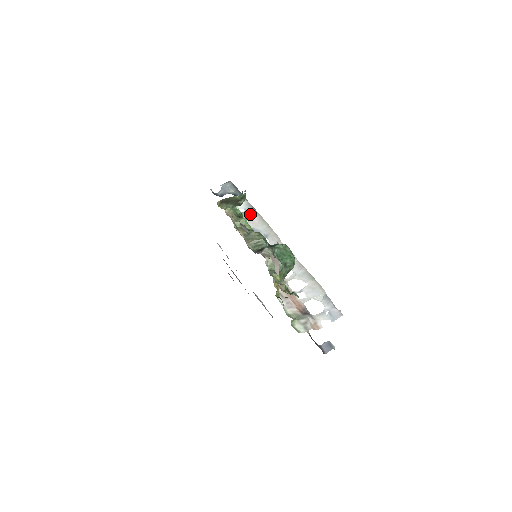
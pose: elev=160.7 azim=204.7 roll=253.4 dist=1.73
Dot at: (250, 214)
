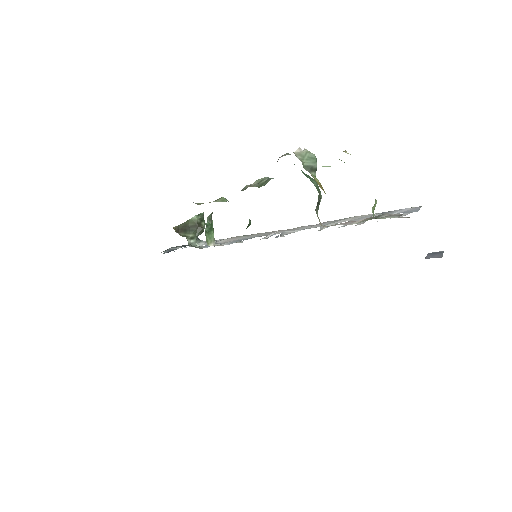
Dot at: (218, 241)
